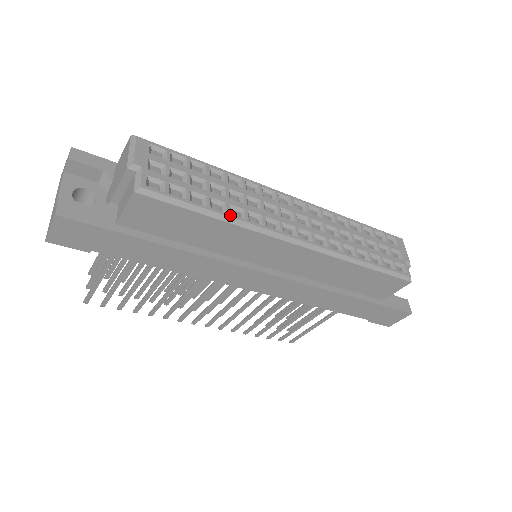
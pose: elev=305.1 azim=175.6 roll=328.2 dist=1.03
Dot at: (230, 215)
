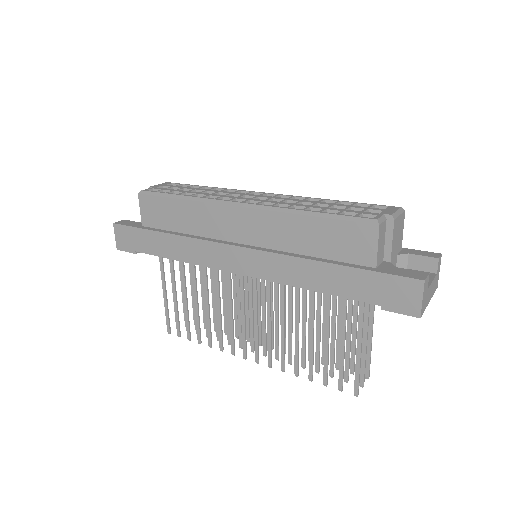
Dot at: (191, 196)
